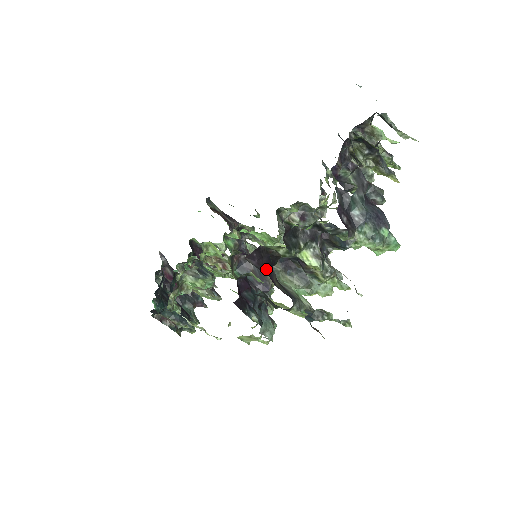
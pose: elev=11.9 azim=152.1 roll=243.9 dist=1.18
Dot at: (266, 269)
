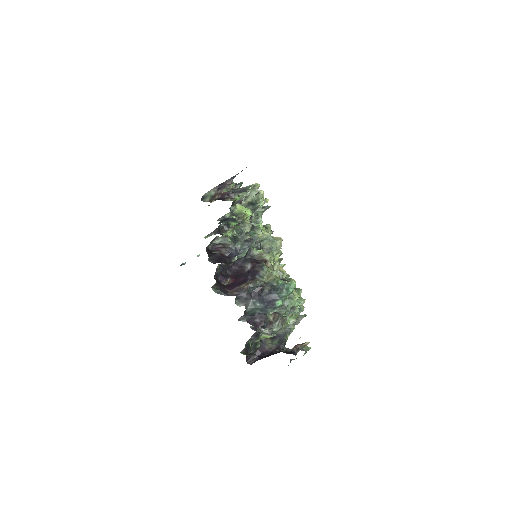
Dot at: (259, 351)
